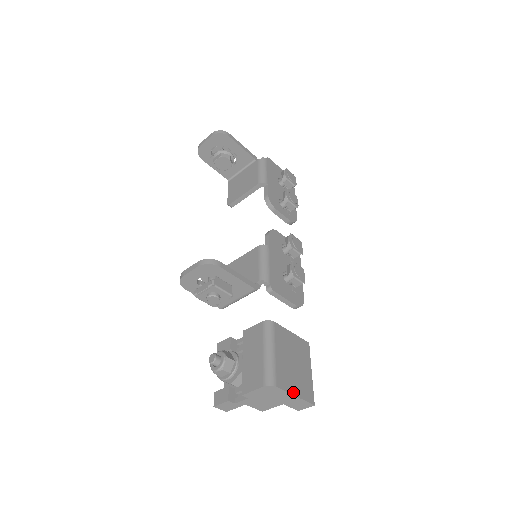
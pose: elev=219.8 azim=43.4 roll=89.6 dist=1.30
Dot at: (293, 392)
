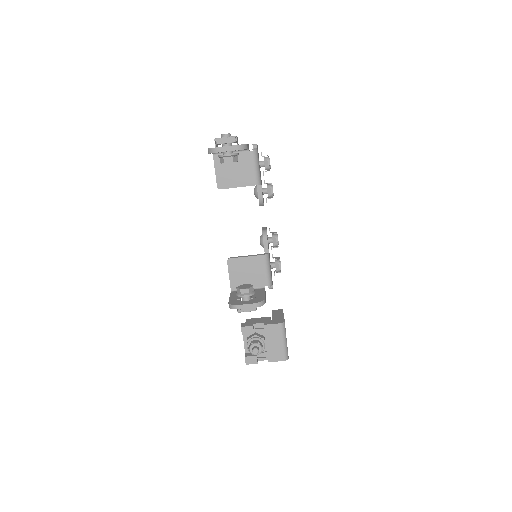
Dot at: occluded
